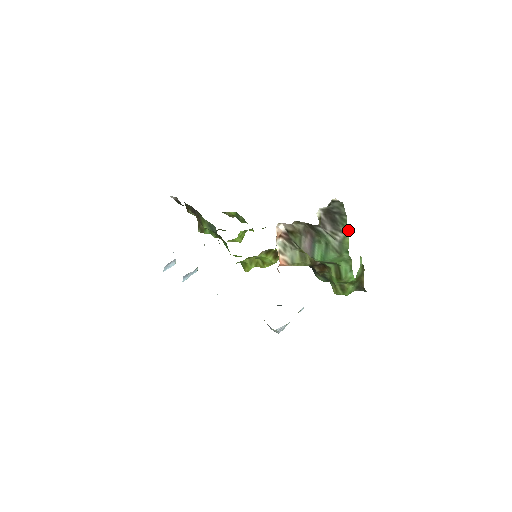
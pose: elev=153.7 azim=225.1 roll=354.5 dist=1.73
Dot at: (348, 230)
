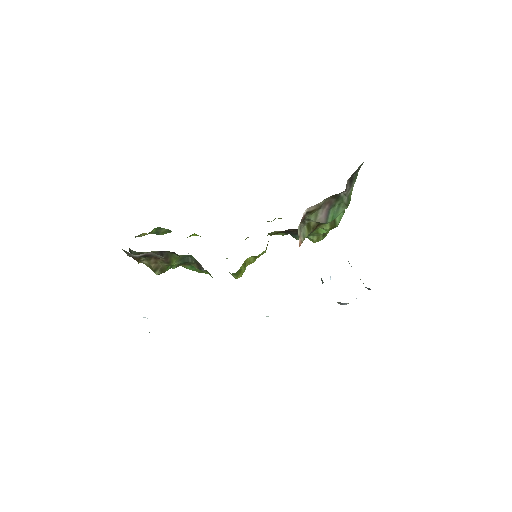
Dot at: (354, 182)
